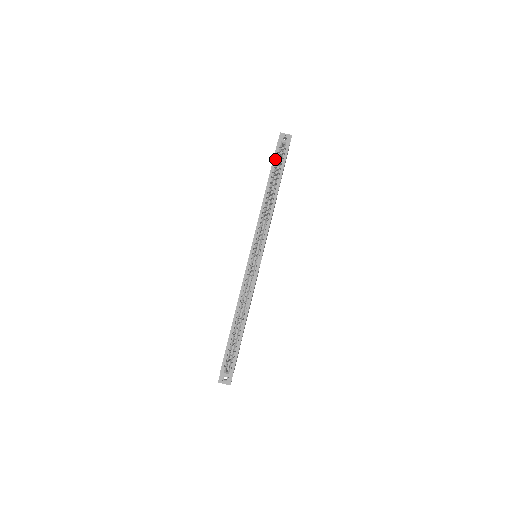
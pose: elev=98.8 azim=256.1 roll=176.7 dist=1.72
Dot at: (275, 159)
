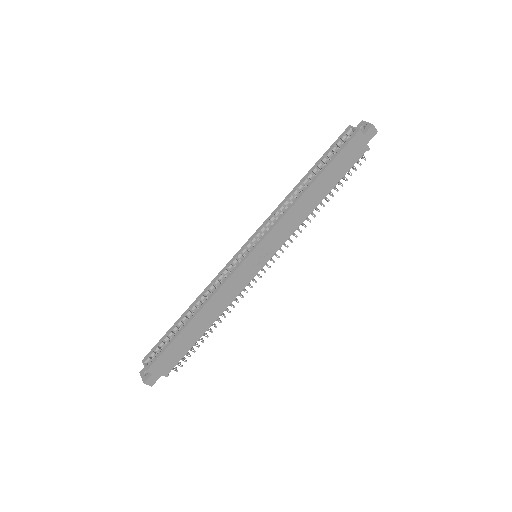
Dot at: (332, 147)
